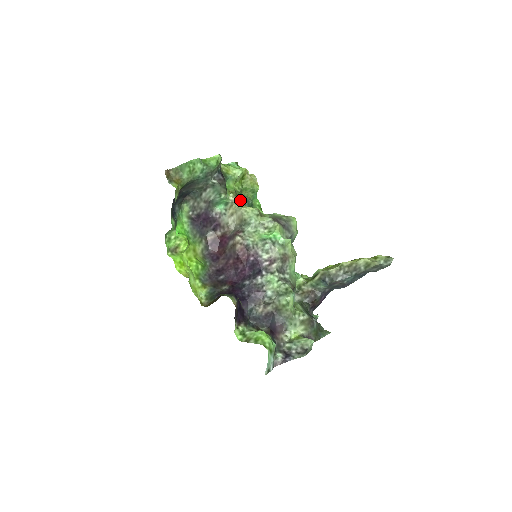
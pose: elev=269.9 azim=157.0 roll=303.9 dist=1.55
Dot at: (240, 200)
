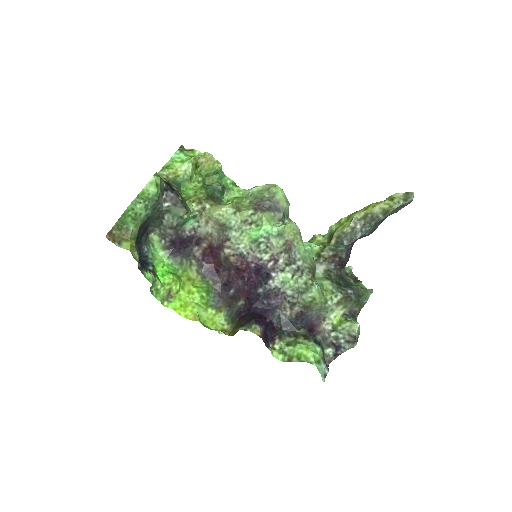
Dot at: (207, 205)
